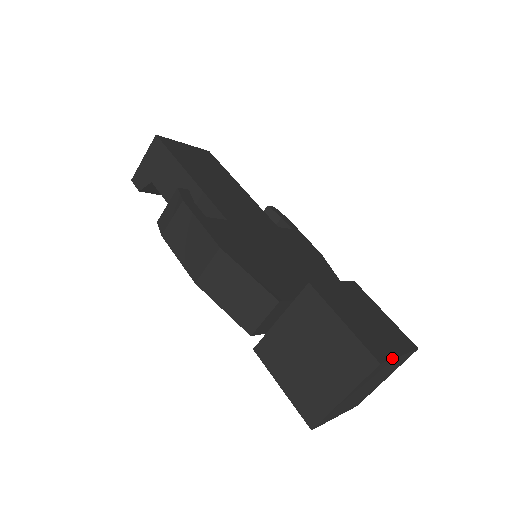
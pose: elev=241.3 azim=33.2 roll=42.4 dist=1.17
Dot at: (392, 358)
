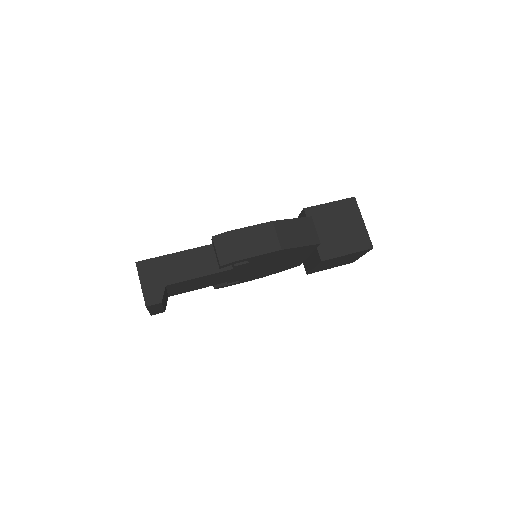
Dot at: occluded
